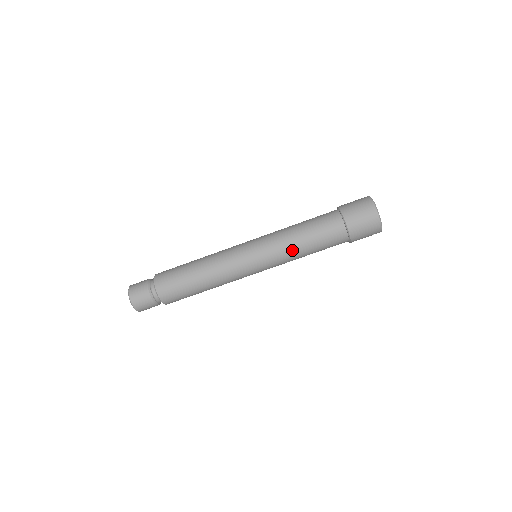
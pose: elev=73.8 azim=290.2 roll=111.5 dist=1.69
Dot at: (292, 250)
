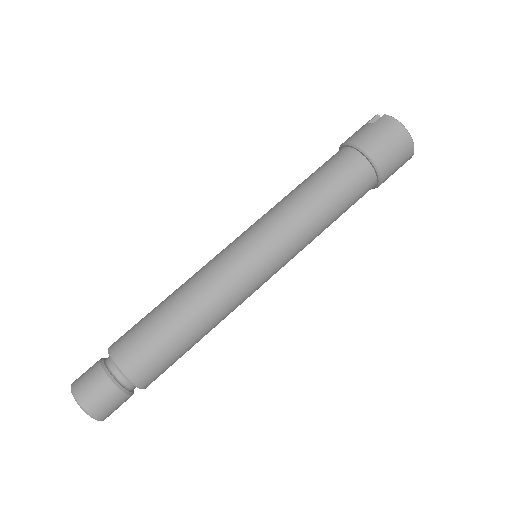
Dot at: (315, 233)
